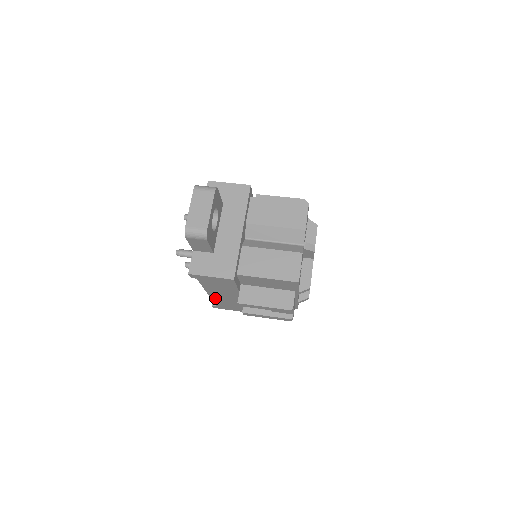
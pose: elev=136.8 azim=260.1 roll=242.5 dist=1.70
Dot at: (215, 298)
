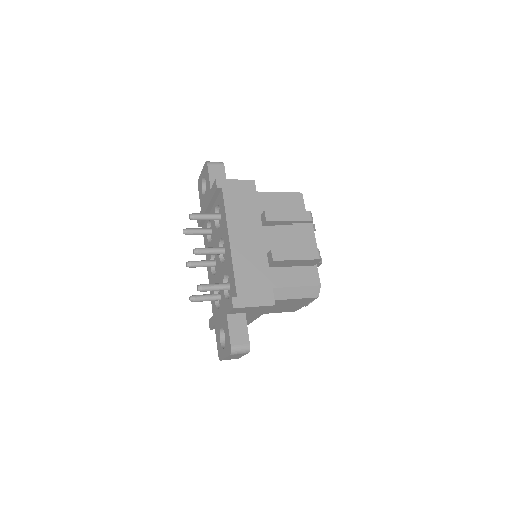
Dot at: (236, 256)
